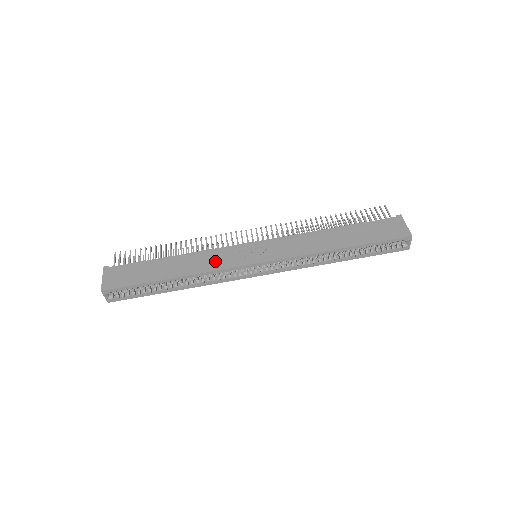
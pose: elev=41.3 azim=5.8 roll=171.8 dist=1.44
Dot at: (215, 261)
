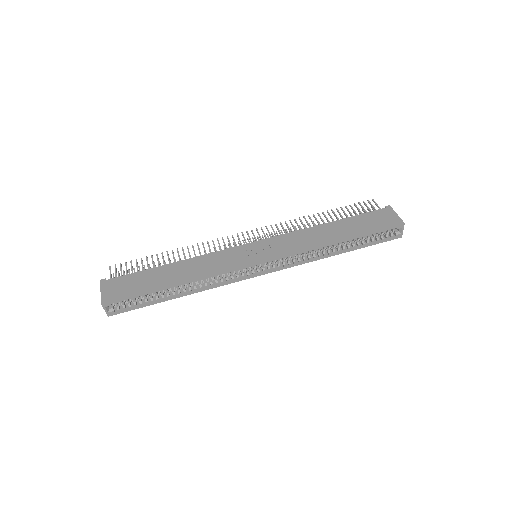
Dot at: (217, 263)
